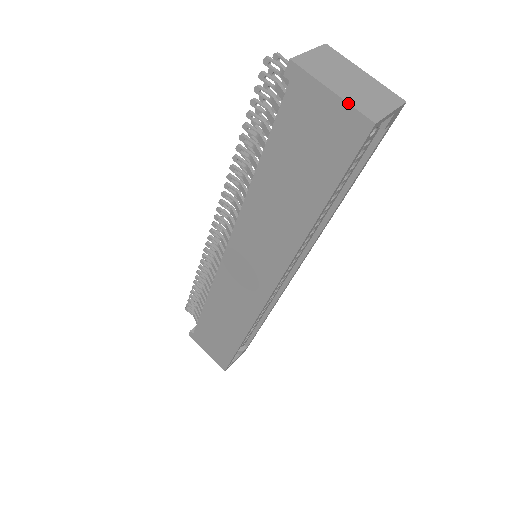
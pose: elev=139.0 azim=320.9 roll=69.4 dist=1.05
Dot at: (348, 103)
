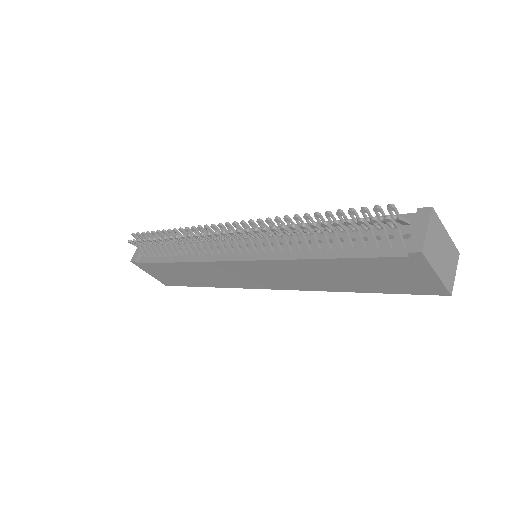
Dot at: (443, 284)
